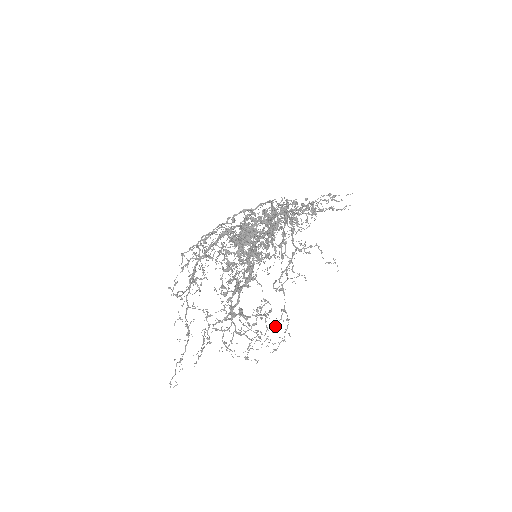
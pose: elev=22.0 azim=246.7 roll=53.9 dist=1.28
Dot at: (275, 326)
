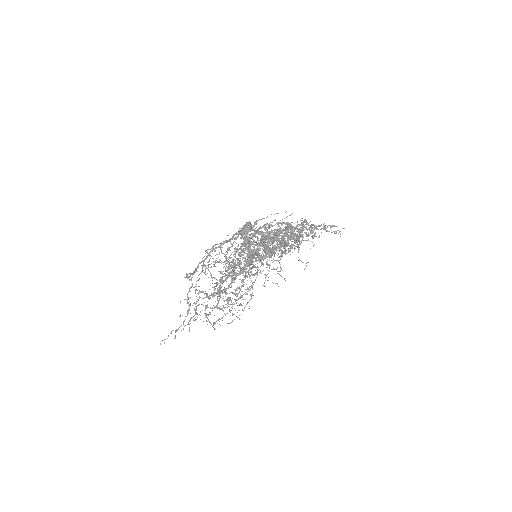
Dot at: (240, 297)
